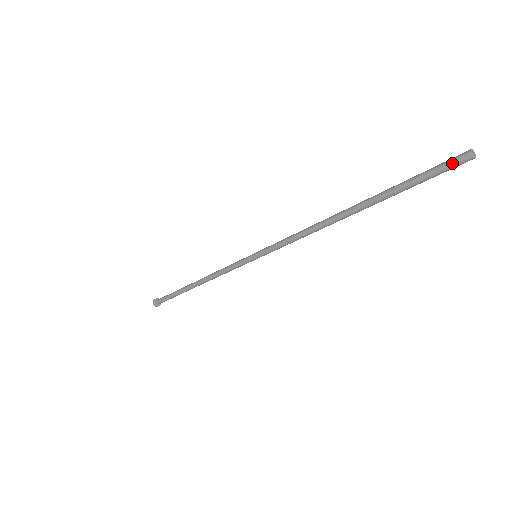
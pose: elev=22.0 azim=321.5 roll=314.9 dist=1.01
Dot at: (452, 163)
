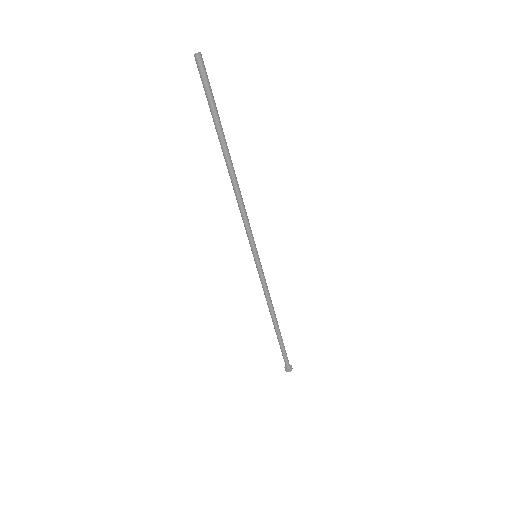
Dot at: (200, 71)
